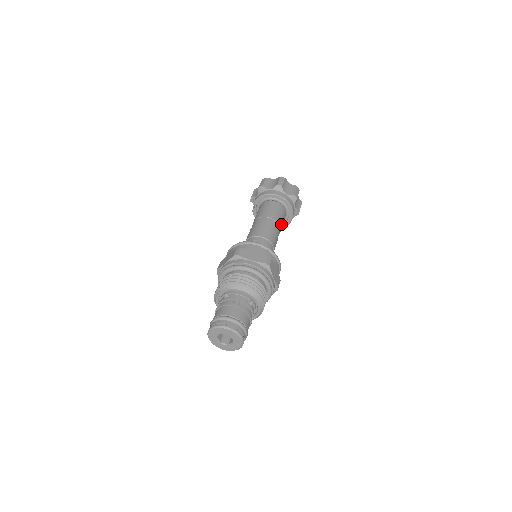
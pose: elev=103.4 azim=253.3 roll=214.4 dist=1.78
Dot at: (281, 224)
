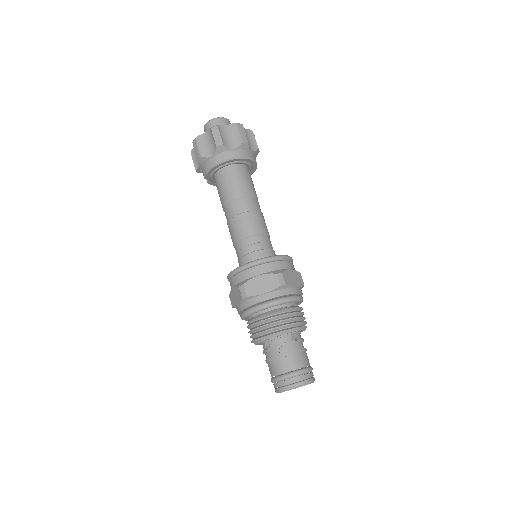
Dot at: (253, 190)
